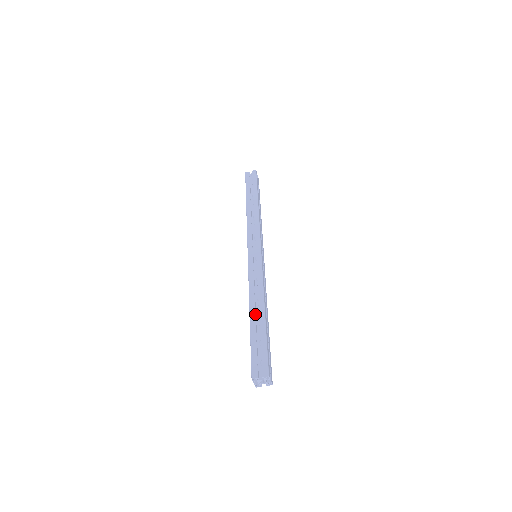
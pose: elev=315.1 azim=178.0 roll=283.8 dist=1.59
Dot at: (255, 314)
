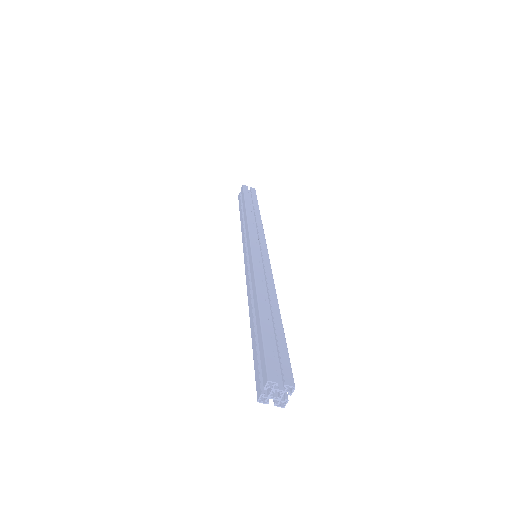
Dot at: (253, 317)
